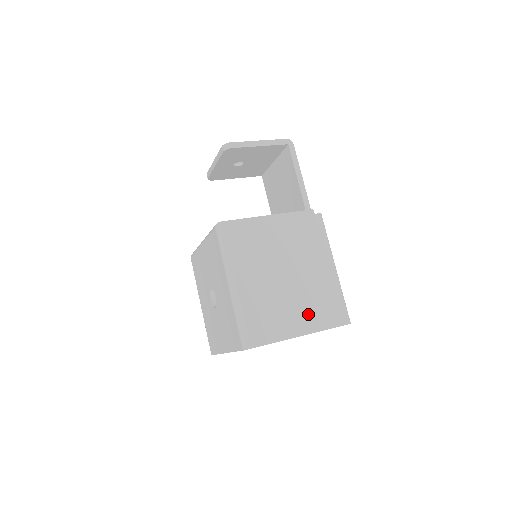
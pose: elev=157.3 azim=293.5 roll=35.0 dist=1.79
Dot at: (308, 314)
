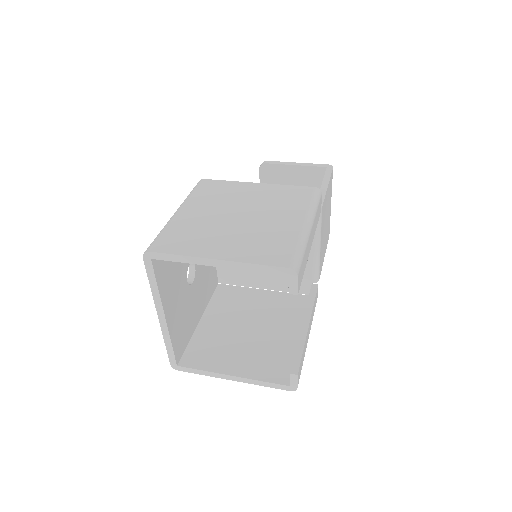
Dot at: (240, 246)
